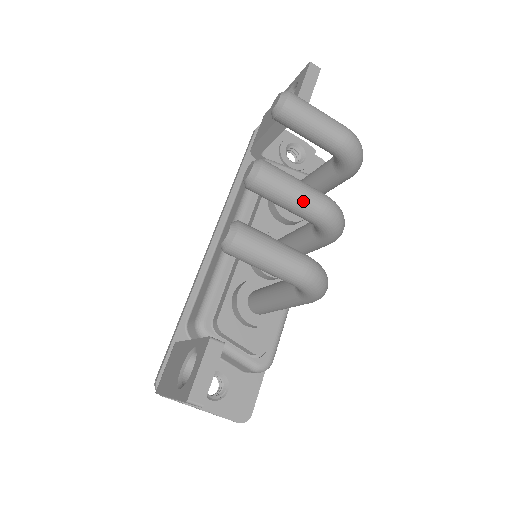
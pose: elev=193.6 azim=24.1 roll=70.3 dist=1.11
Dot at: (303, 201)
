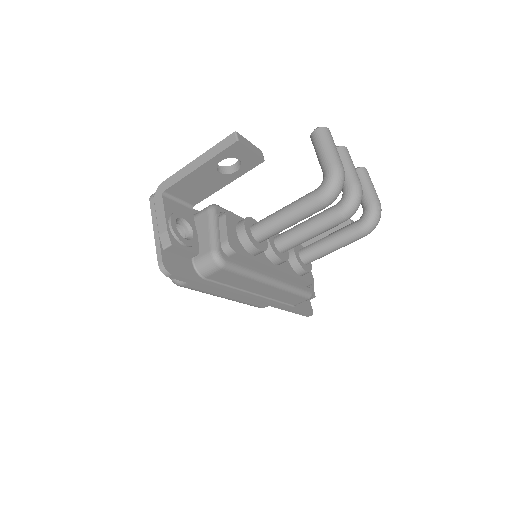
Dot at: (353, 171)
